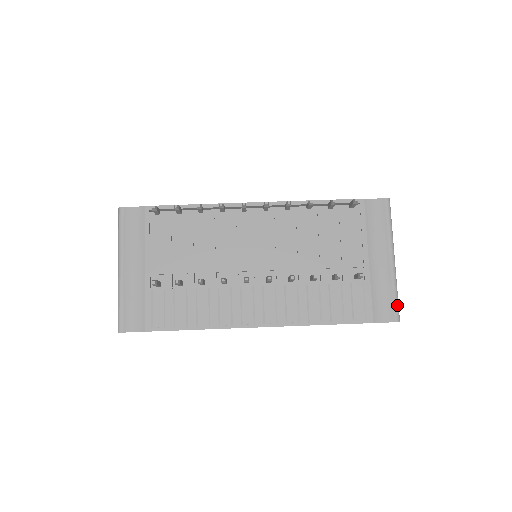
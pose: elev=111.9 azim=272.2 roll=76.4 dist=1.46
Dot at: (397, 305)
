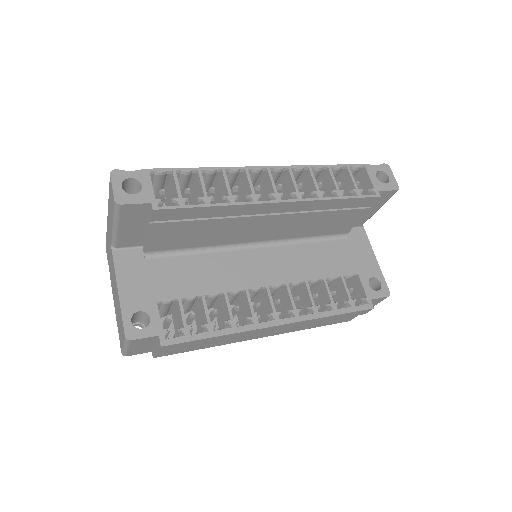
Dot at: occluded
